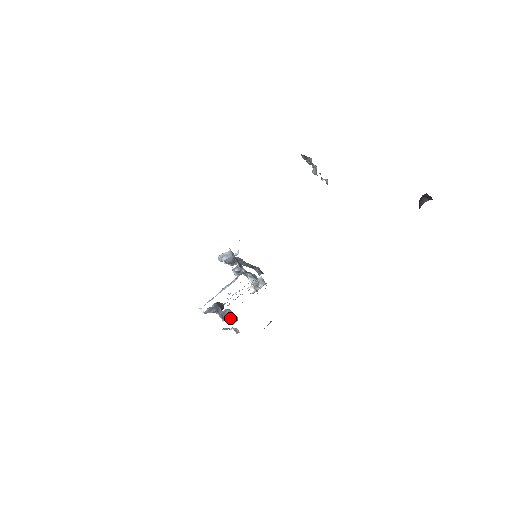
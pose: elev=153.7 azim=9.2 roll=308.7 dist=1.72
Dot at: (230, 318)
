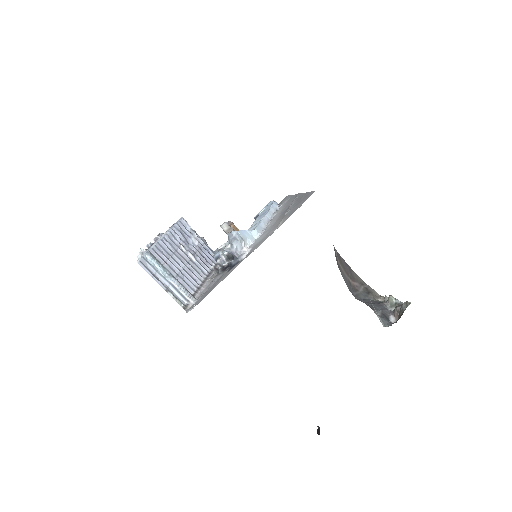
Dot at: occluded
